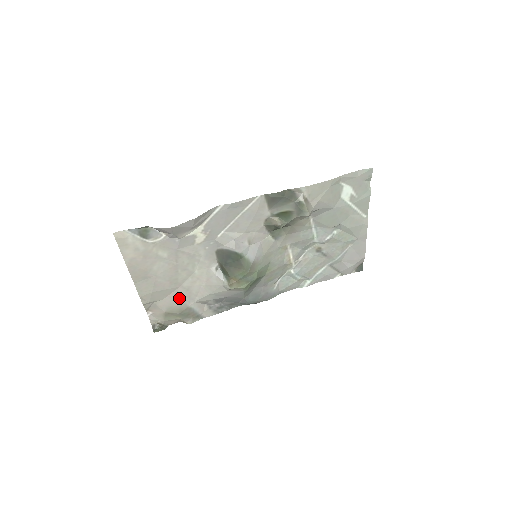
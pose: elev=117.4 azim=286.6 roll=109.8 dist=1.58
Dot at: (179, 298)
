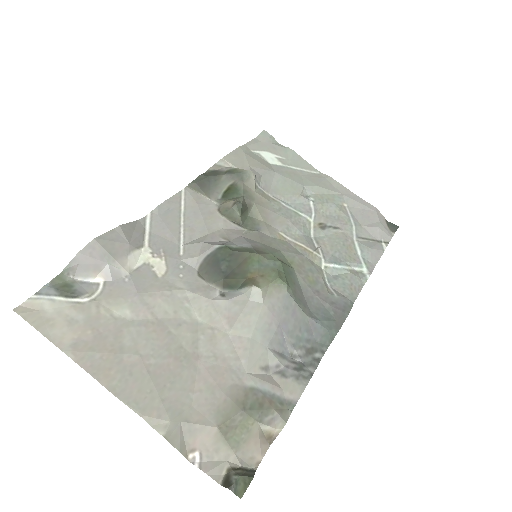
Dot at: (215, 382)
